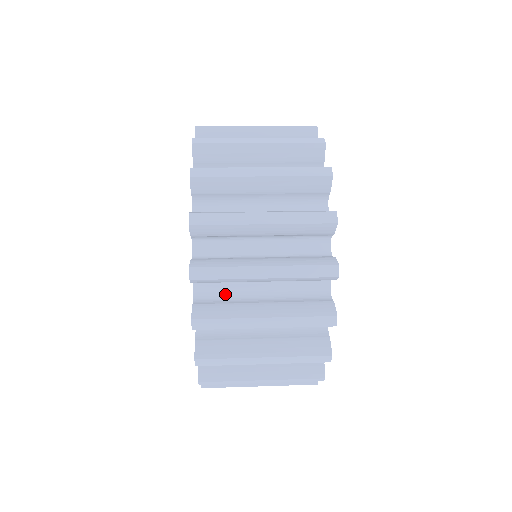
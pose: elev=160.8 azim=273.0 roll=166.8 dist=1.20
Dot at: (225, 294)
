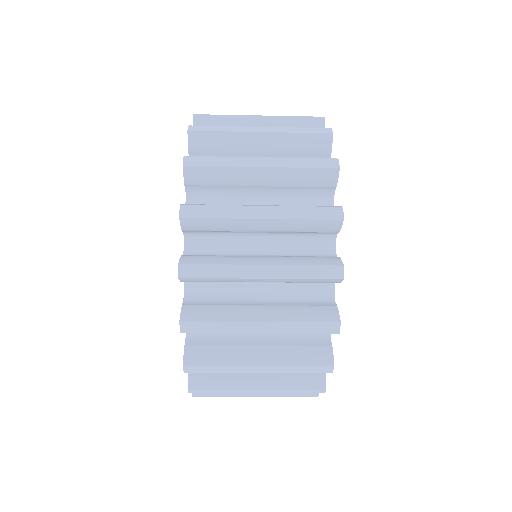
Dot at: occluded
